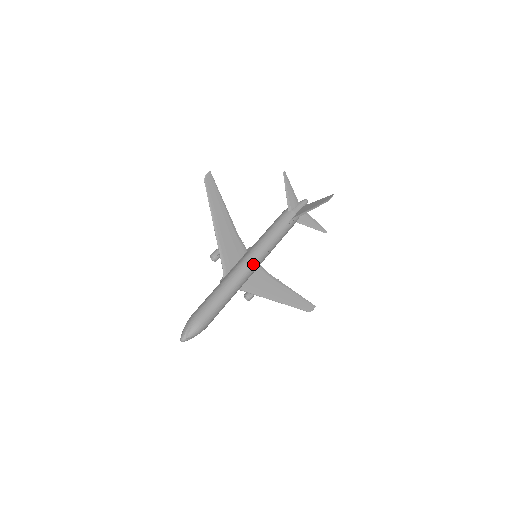
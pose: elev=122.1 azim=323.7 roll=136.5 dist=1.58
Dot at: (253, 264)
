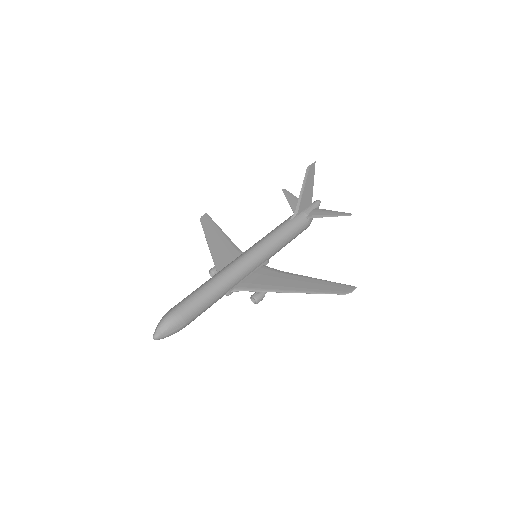
Dot at: (243, 256)
